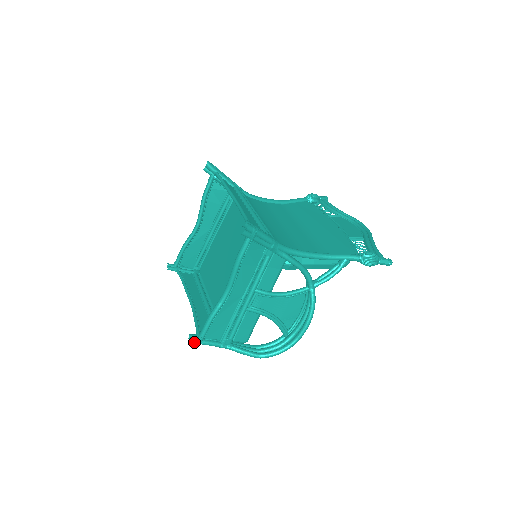
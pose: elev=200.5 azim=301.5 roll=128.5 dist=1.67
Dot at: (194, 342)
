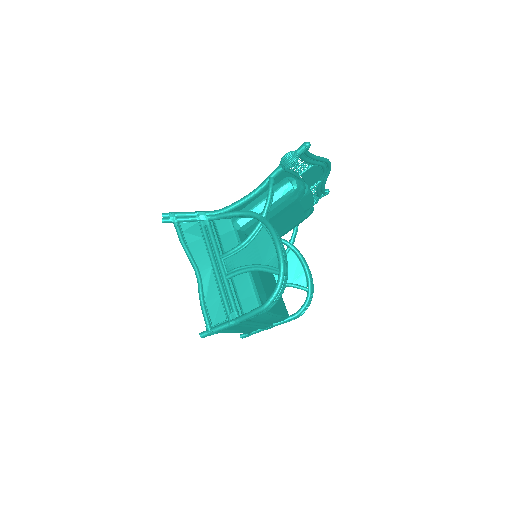
Dot at: (204, 334)
